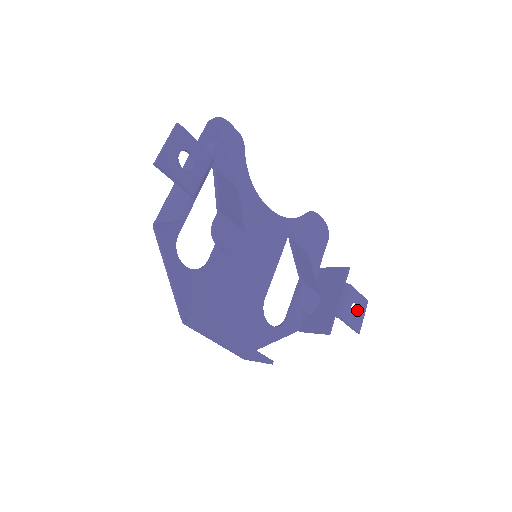
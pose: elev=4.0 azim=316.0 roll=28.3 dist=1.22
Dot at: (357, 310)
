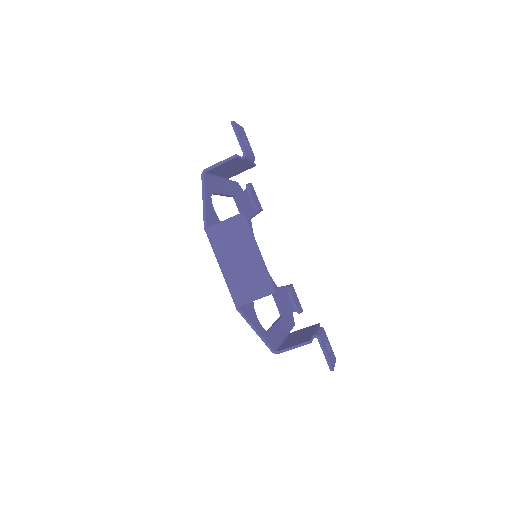
Dot at: occluded
